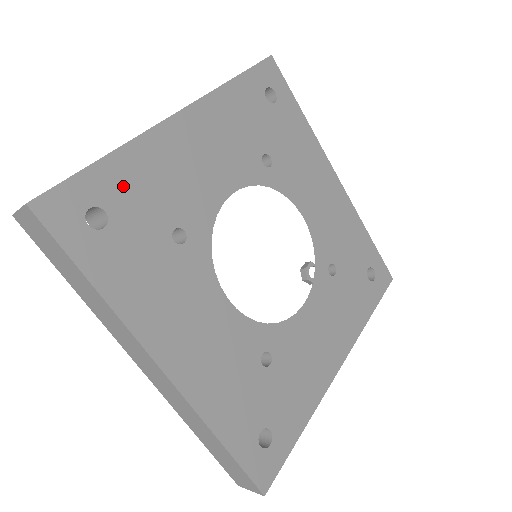
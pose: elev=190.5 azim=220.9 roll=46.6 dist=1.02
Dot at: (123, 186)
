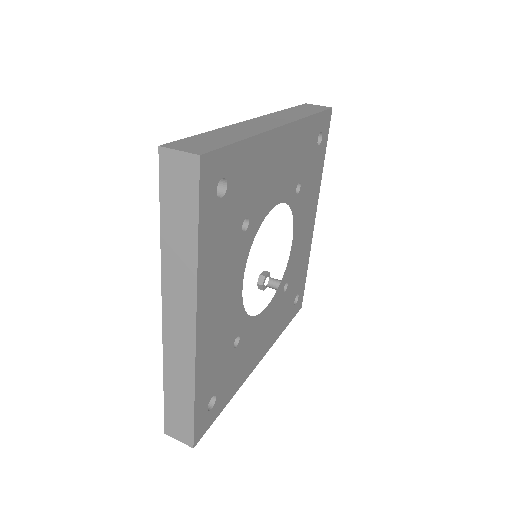
Dot at: (242, 169)
